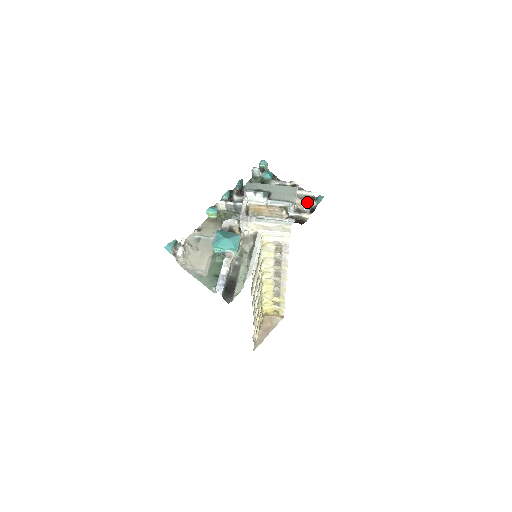
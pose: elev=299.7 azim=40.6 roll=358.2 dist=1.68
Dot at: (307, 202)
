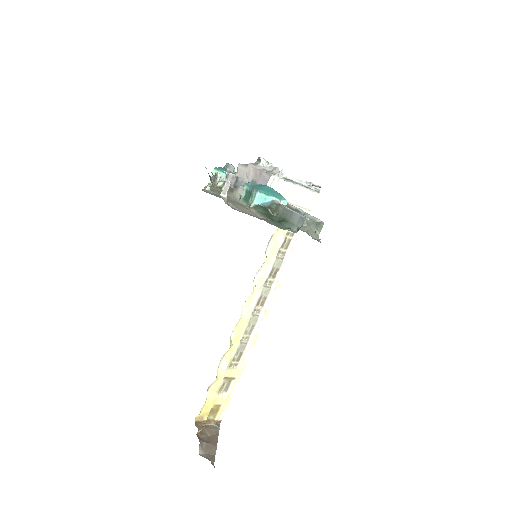
Dot at: occluded
